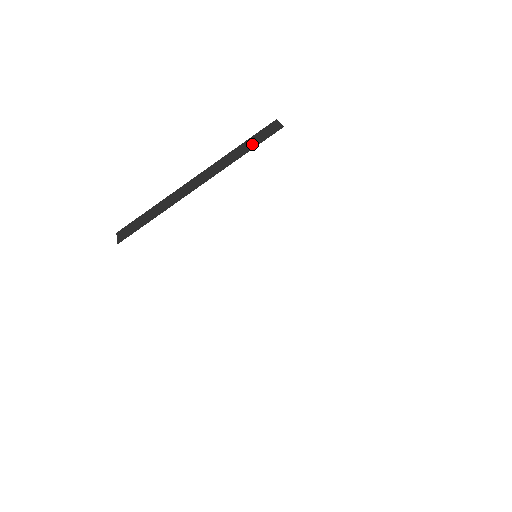
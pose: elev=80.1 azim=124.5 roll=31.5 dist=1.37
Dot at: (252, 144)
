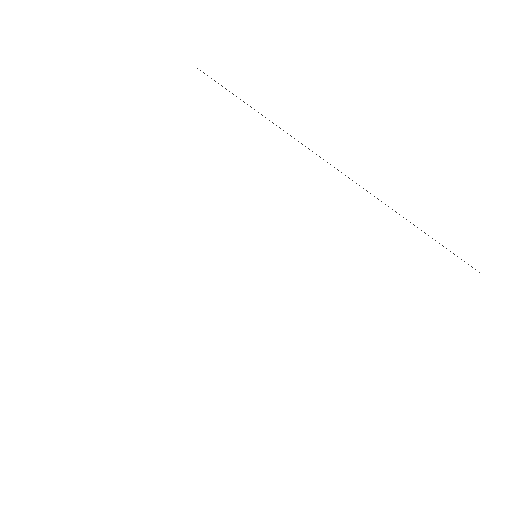
Dot at: occluded
